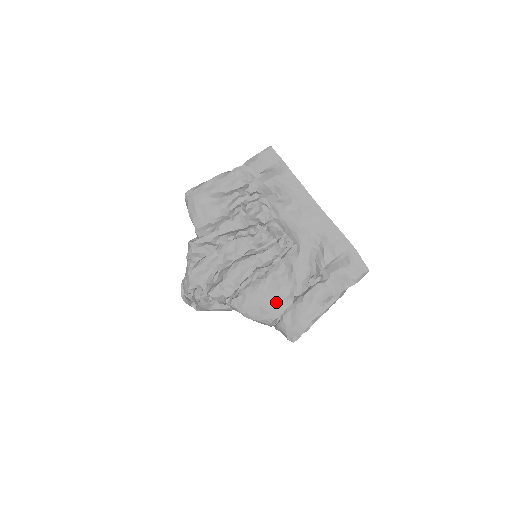
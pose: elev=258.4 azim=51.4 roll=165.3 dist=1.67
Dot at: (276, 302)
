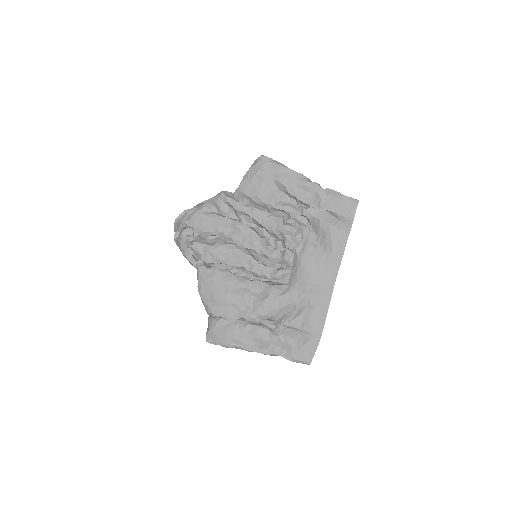
Dot at: (227, 305)
